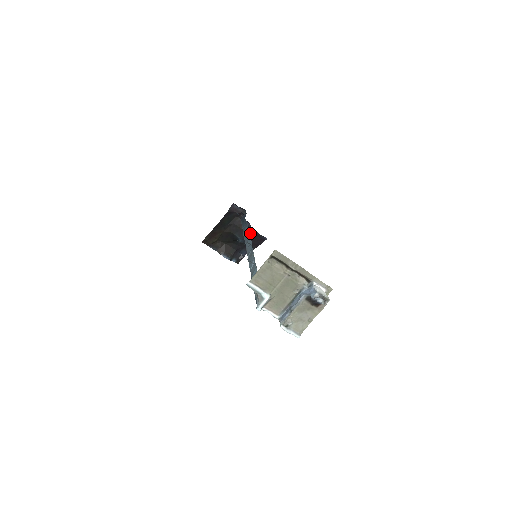
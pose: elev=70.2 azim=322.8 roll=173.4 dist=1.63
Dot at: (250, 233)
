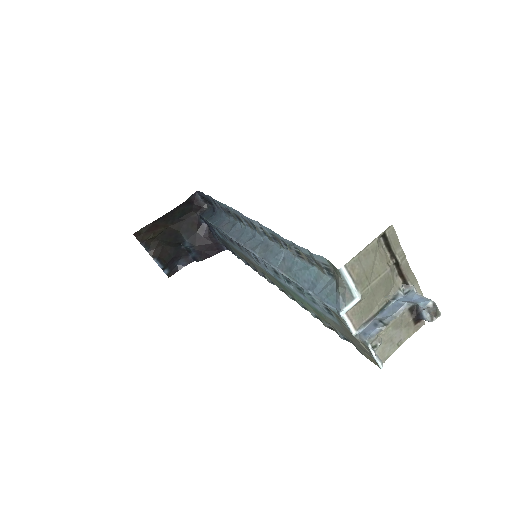
Dot at: (204, 237)
